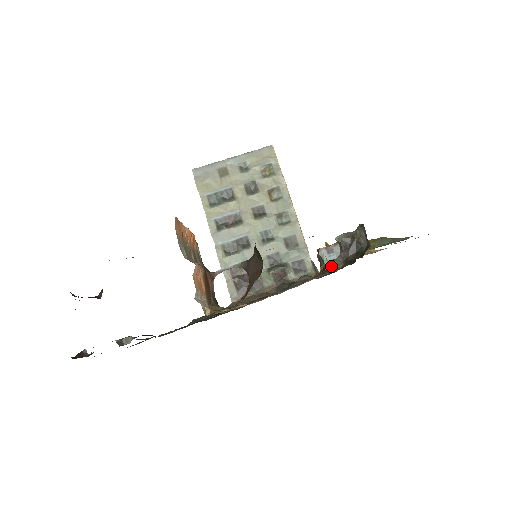
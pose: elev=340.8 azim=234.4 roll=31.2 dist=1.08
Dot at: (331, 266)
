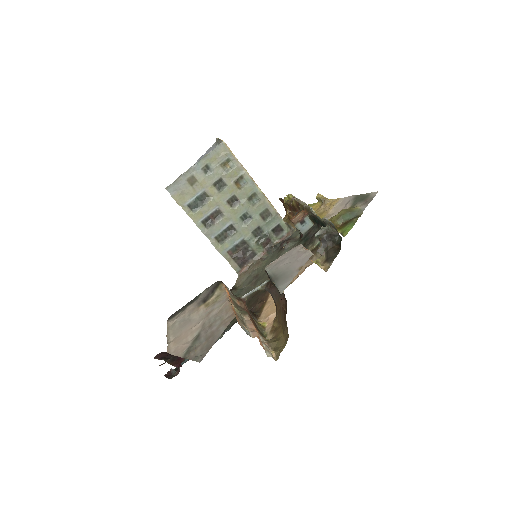
Dot at: (306, 233)
